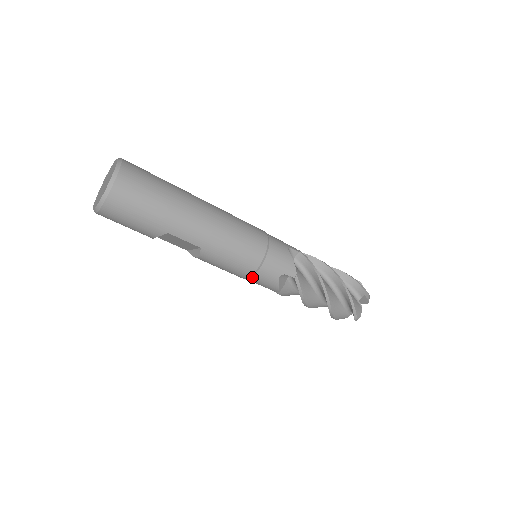
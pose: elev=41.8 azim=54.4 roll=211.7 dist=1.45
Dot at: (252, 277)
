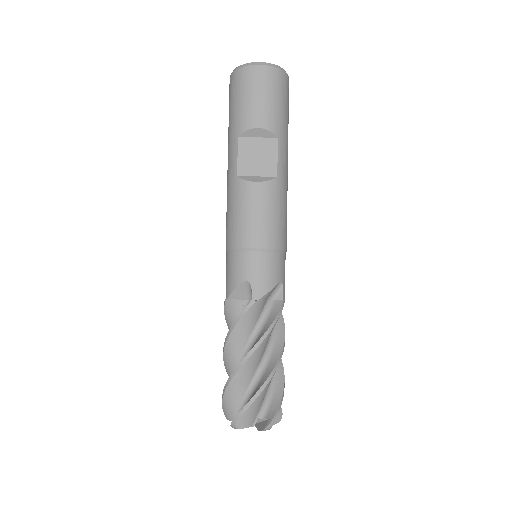
Dot at: (266, 253)
